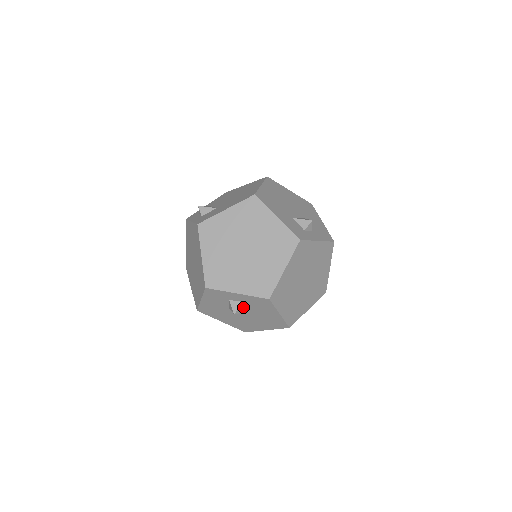
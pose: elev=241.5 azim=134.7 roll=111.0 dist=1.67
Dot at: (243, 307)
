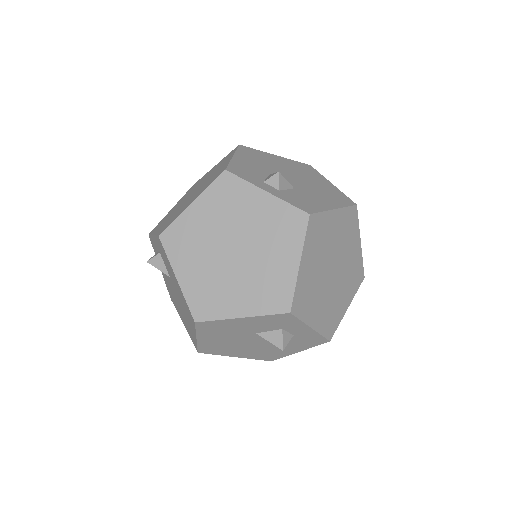
Dot at: occluded
